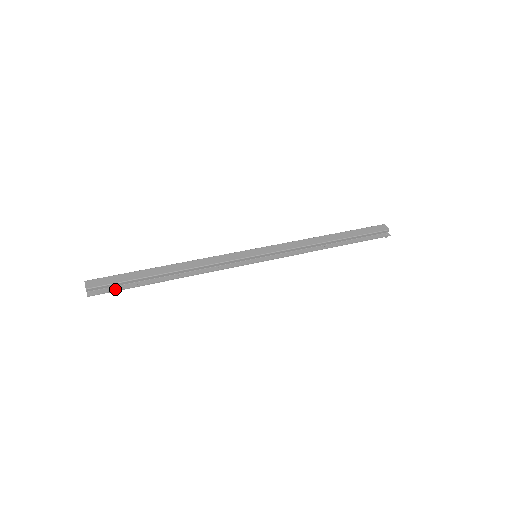
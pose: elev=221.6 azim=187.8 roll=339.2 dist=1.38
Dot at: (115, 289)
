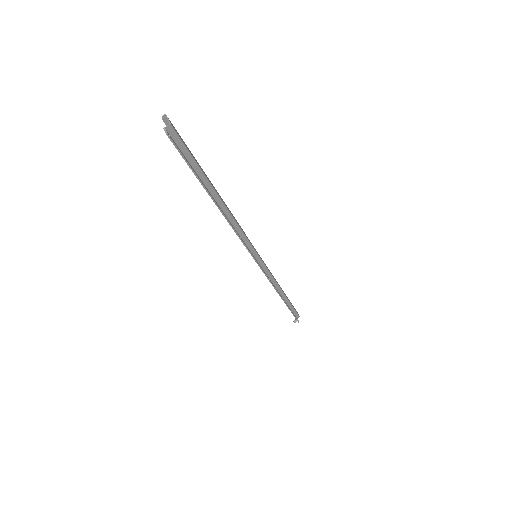
Dot at: (186, 159)
